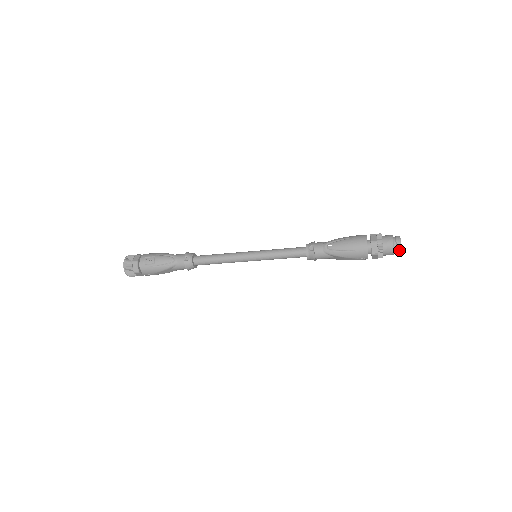
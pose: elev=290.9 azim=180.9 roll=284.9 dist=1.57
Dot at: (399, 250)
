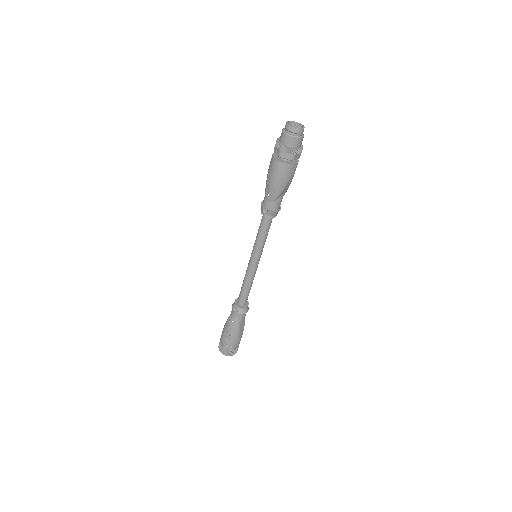
Dot at: (299, 131)
